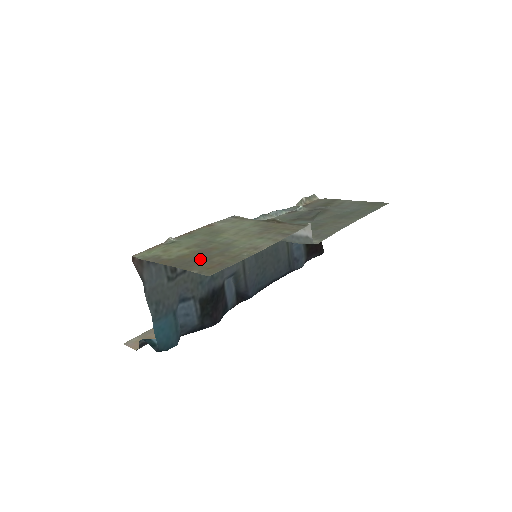
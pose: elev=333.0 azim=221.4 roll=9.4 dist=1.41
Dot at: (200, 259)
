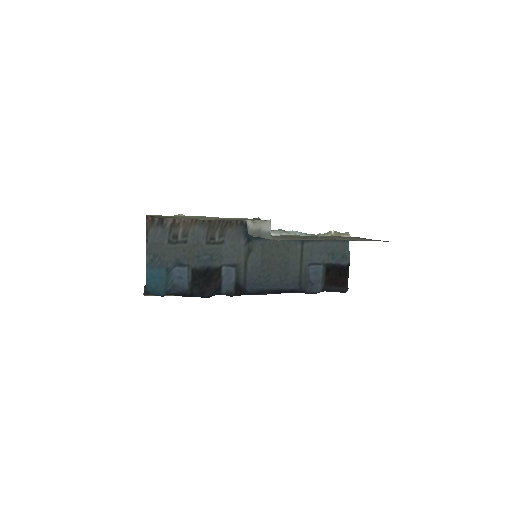
Dot at: (170, 217)
